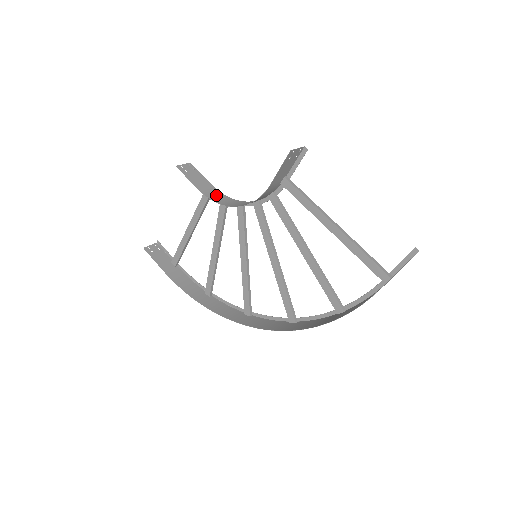
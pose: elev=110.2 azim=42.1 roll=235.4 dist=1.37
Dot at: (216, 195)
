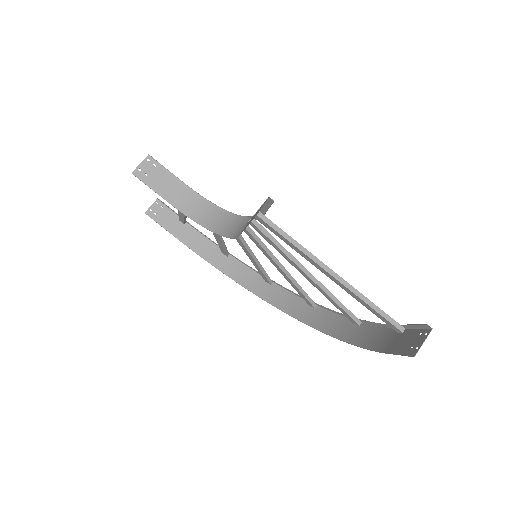
Dot at: (190, 201)
